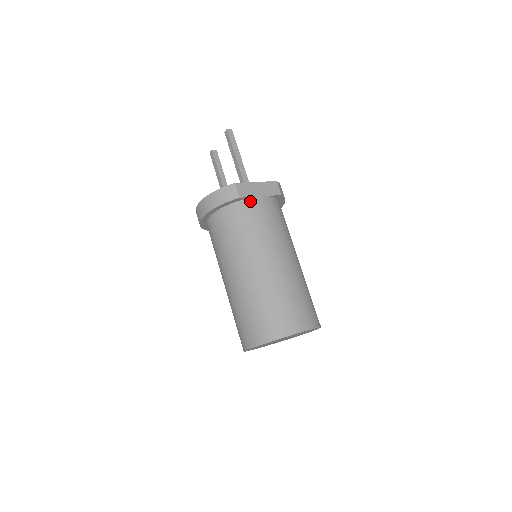
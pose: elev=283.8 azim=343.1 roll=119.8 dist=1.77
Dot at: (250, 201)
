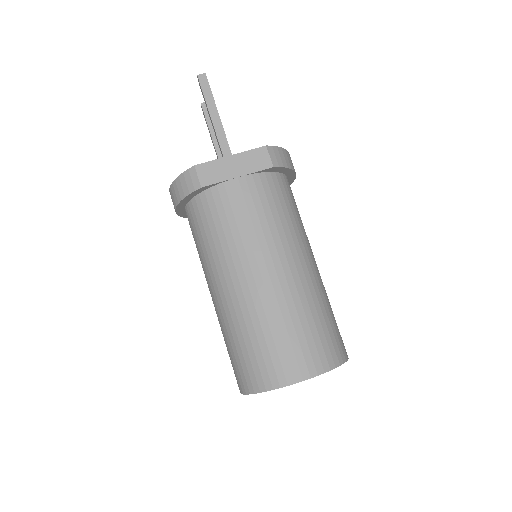
Dot at: (220, 188)
